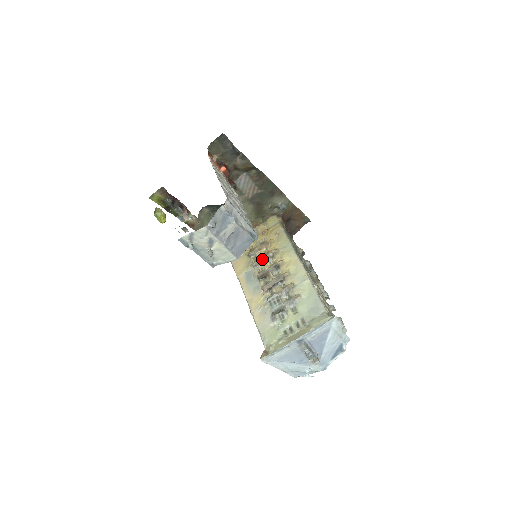
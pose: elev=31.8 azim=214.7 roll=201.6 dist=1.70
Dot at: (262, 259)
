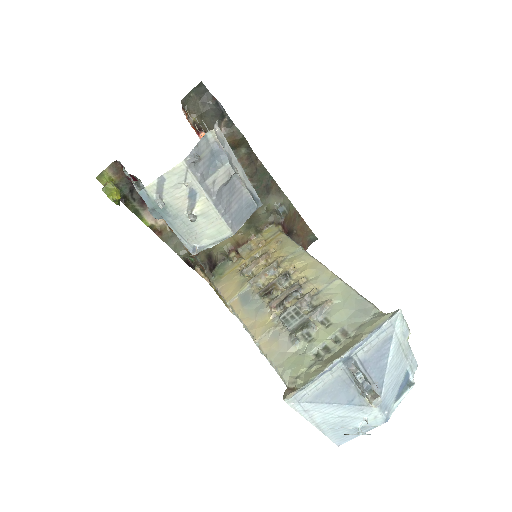
Dot at: (262, 272)
